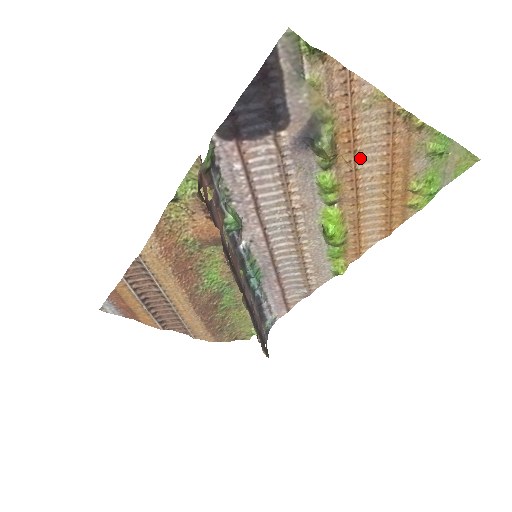
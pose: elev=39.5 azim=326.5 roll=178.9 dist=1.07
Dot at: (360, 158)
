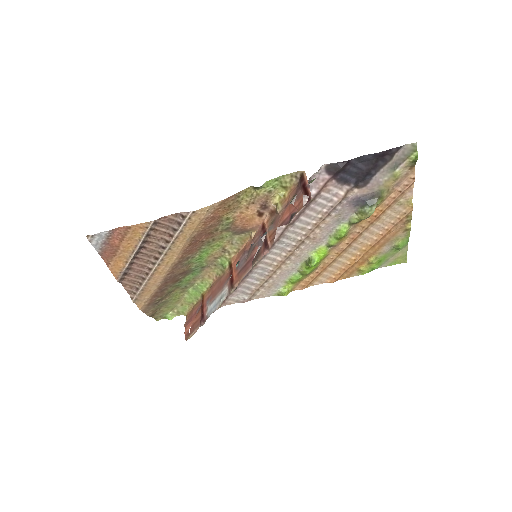
Dot at: (369, 228)
